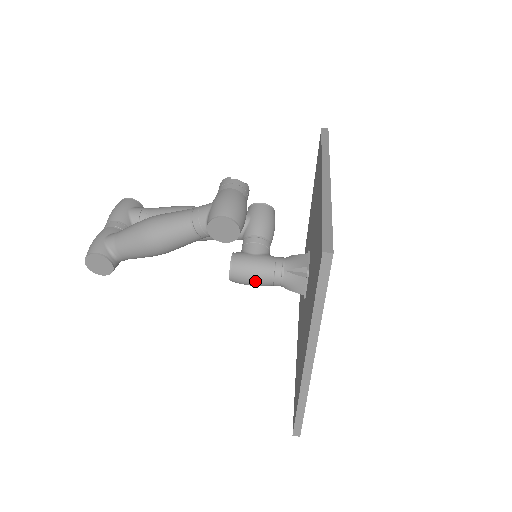
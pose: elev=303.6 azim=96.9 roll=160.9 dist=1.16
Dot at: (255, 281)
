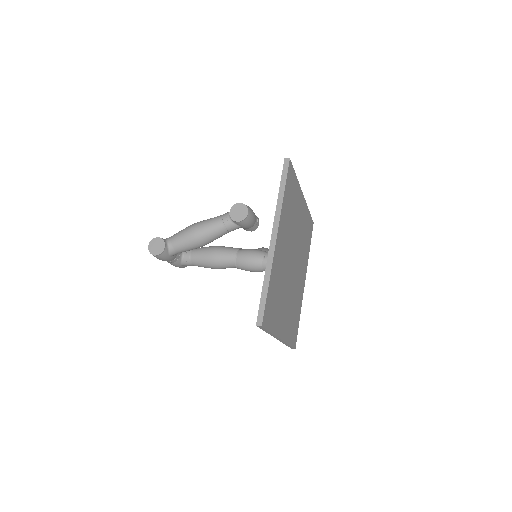
Dot at: (252, 258)
